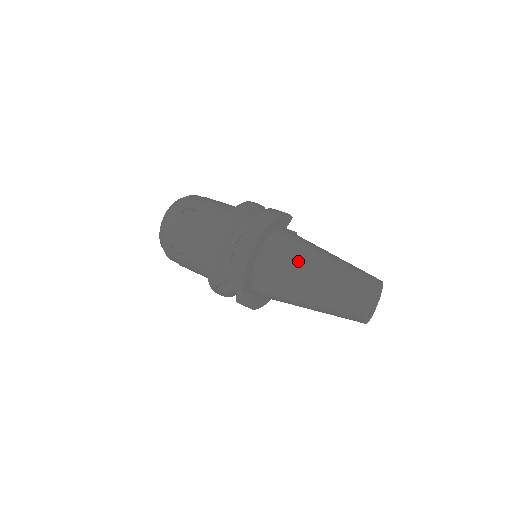
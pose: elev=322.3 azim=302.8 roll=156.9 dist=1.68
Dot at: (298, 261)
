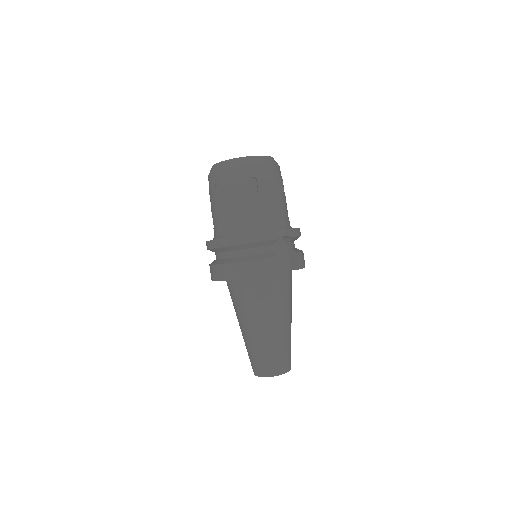
Dot at: (239, 312)
